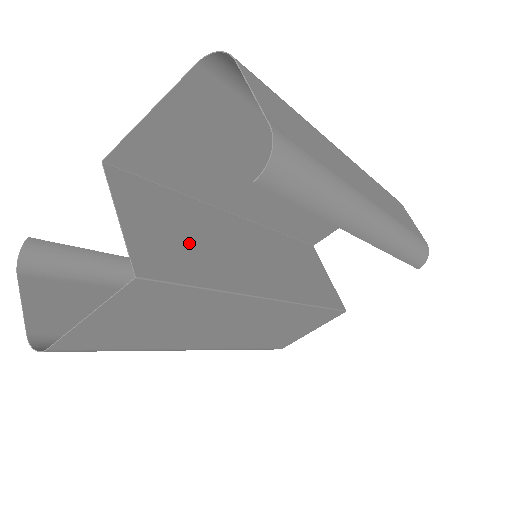
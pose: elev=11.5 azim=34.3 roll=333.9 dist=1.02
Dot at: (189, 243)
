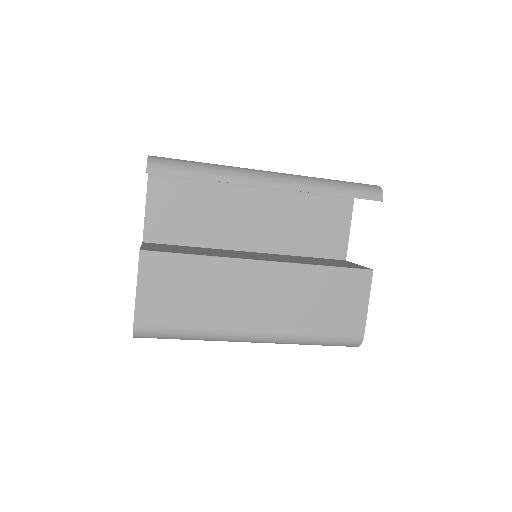
Dot at: occluded
